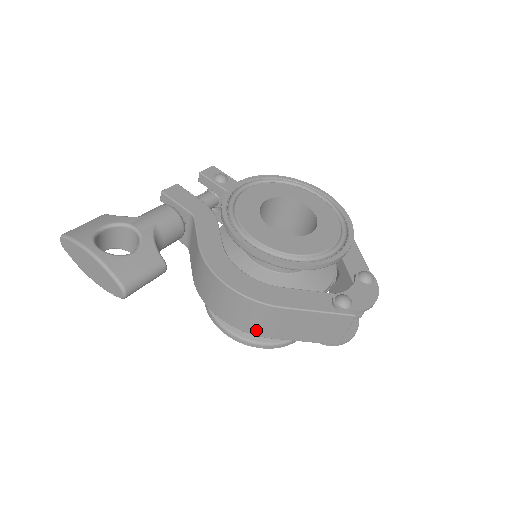
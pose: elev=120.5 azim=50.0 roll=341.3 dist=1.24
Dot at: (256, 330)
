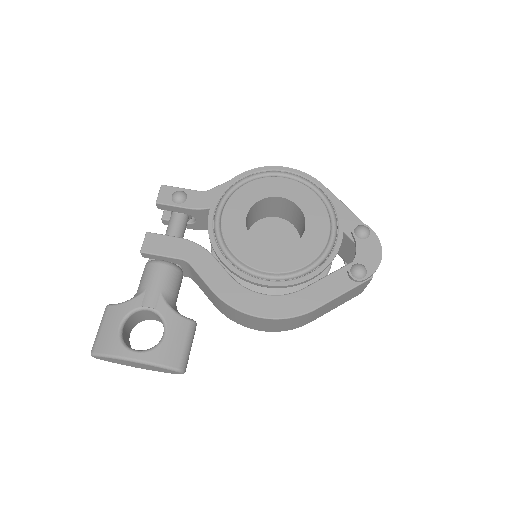
Dot at: (297, 326)
